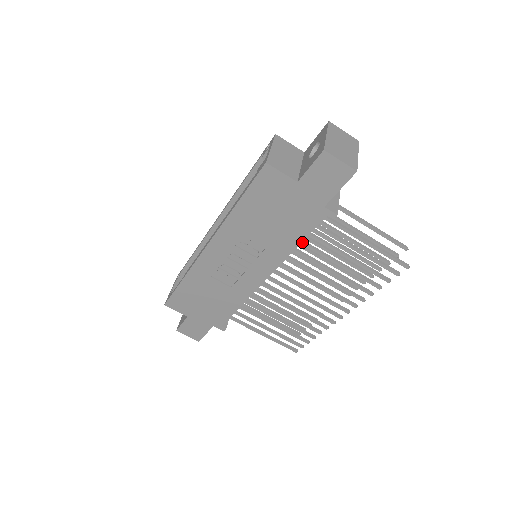
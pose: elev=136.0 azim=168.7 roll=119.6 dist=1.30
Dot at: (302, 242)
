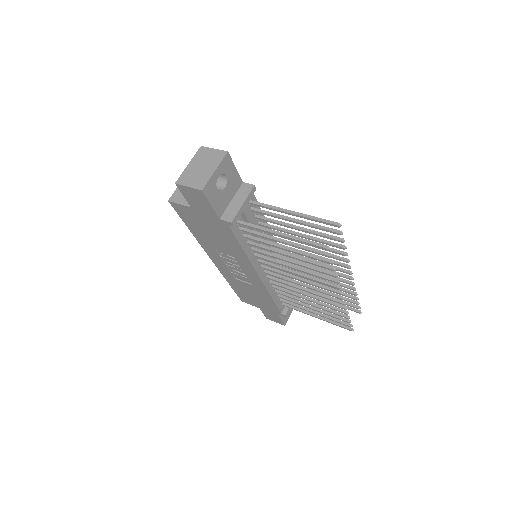
Dot at: (250, 244)
